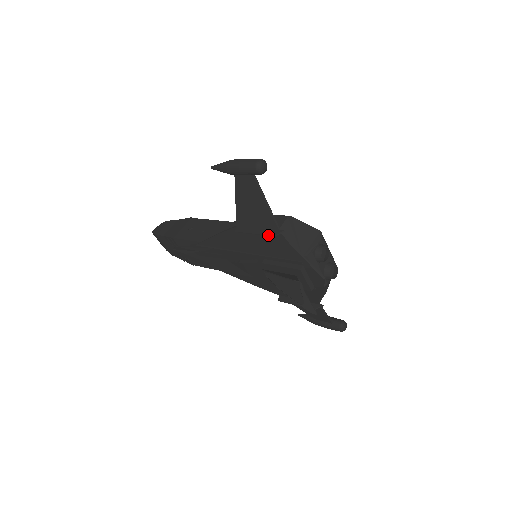
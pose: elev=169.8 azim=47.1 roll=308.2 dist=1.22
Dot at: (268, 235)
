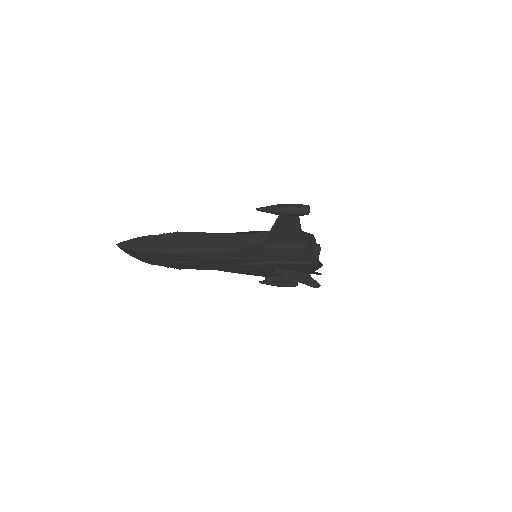
Dot at: (298, 249)
